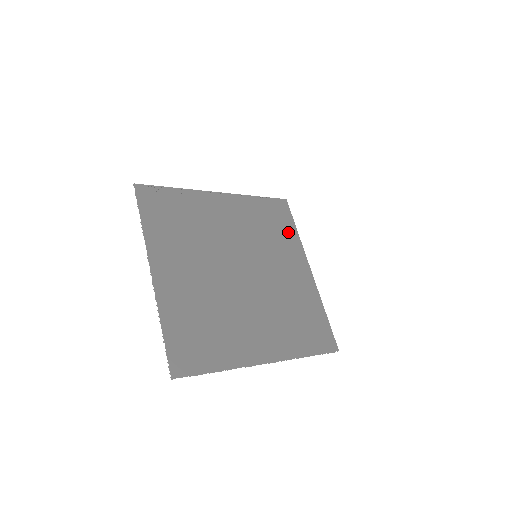
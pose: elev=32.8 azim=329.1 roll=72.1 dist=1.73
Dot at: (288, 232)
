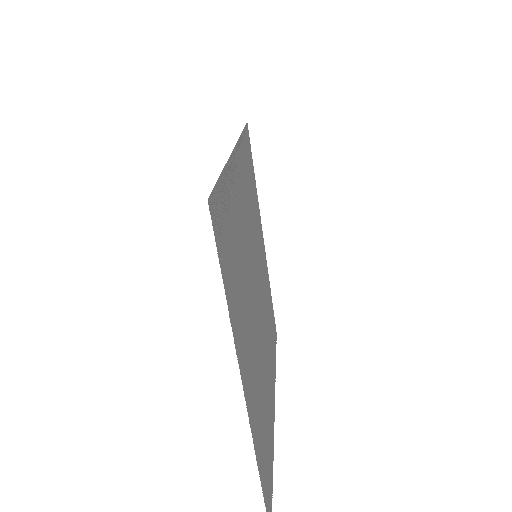
Dot at: (255, 188)
